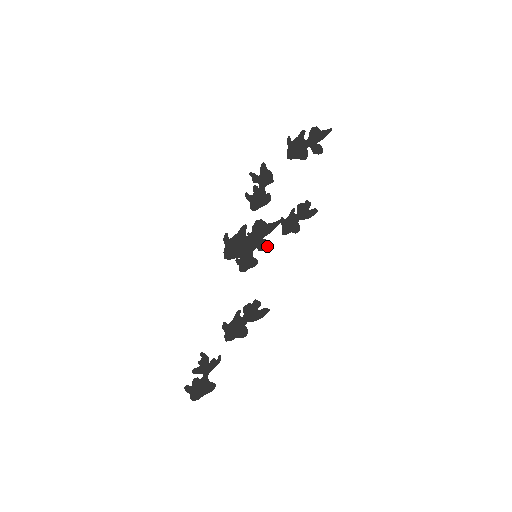
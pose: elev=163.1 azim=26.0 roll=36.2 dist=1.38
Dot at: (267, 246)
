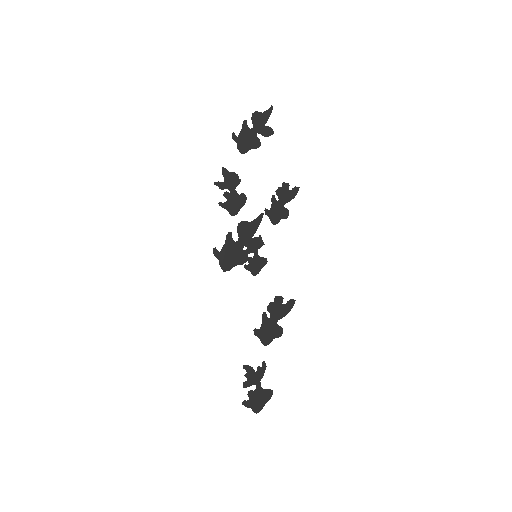
Dot at: (260, 243)
